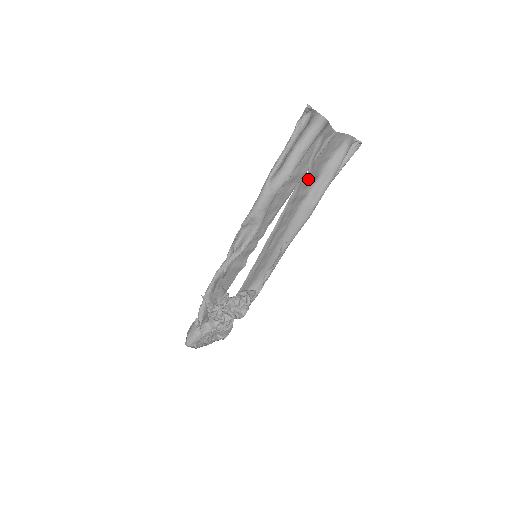
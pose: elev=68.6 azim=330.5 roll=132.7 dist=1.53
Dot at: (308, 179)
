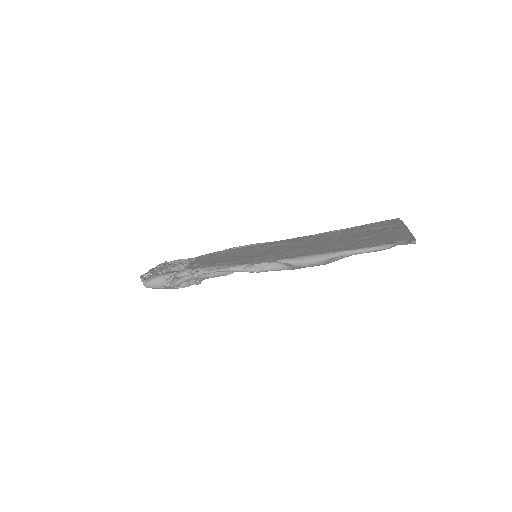
Dot at: occluded
